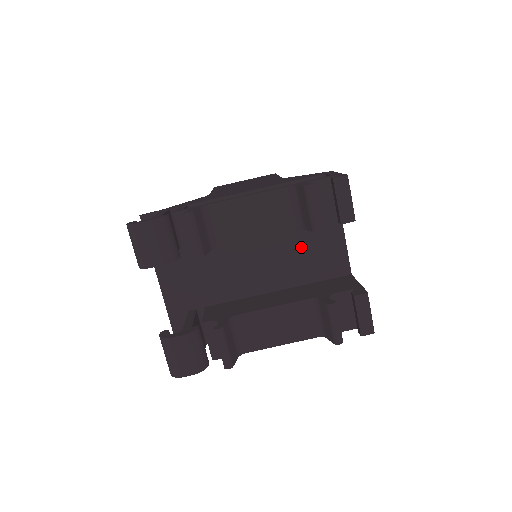
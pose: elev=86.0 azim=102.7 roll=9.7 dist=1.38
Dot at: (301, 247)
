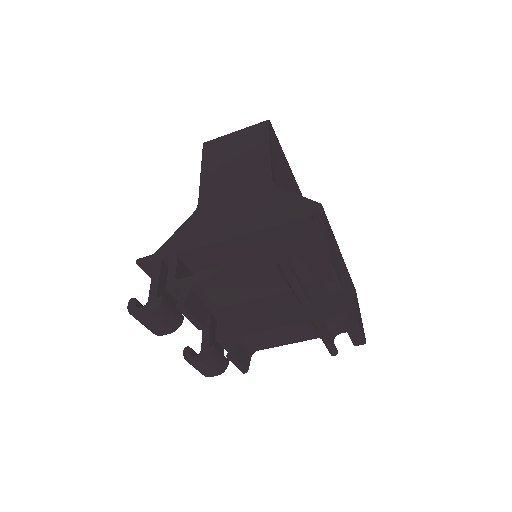
Dot at: occluded
